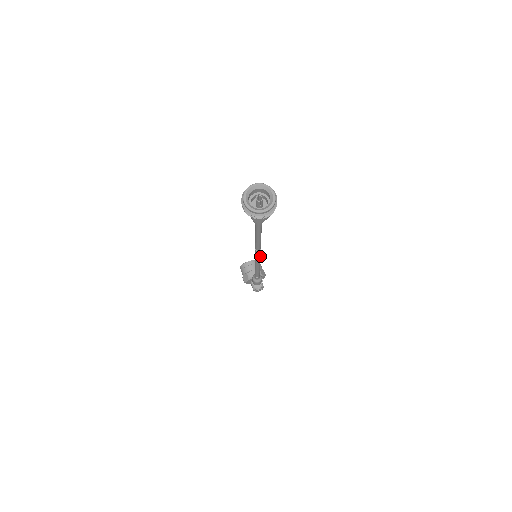
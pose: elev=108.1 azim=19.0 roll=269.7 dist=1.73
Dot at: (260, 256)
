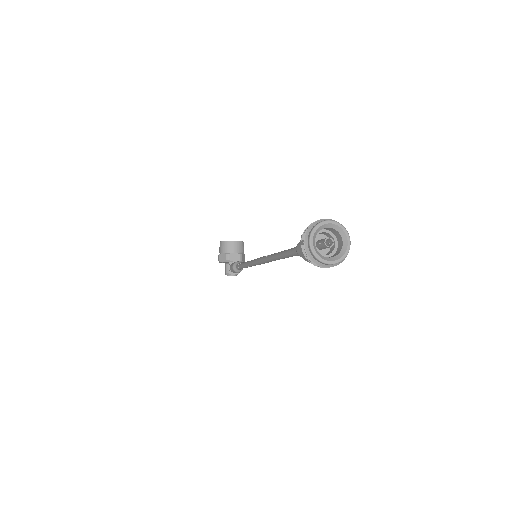
Dot at: occluded
